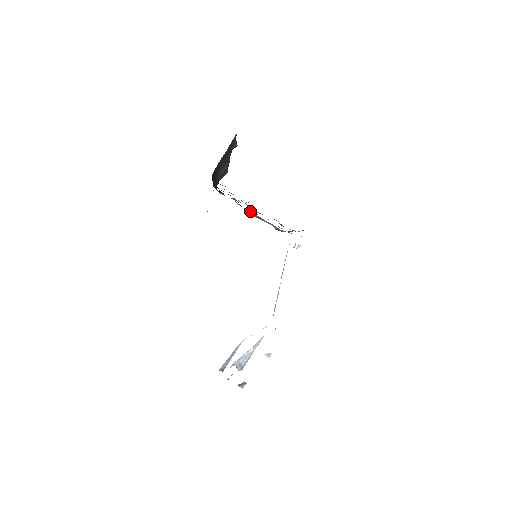
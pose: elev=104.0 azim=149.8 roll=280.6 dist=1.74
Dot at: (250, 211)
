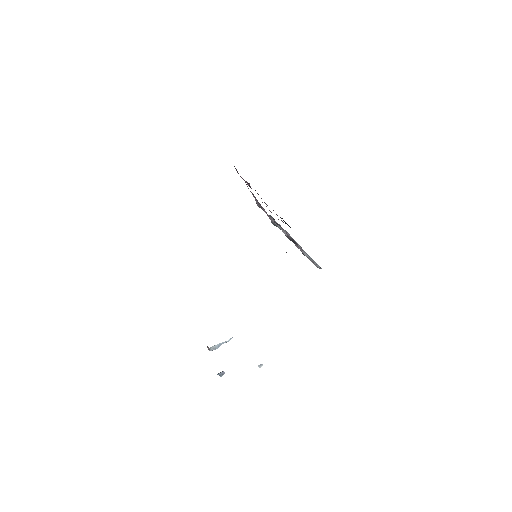
Dot at: (252, 193)
